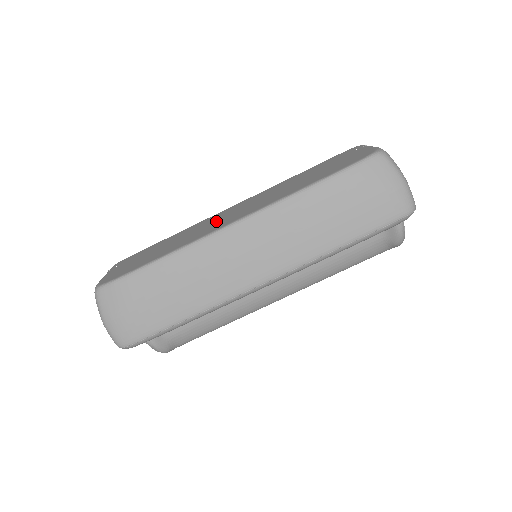
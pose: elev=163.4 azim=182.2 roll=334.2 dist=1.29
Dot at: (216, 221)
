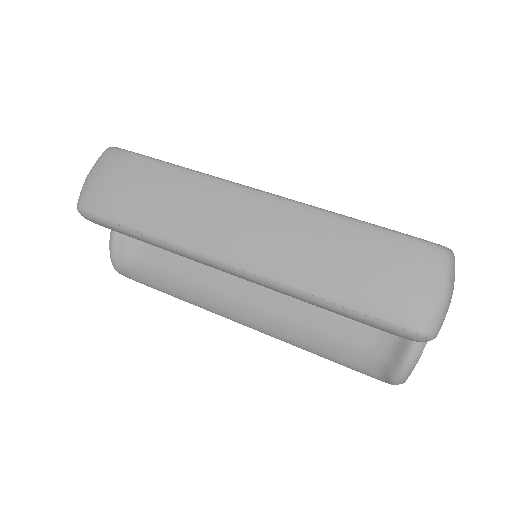
Dot at: occluded
